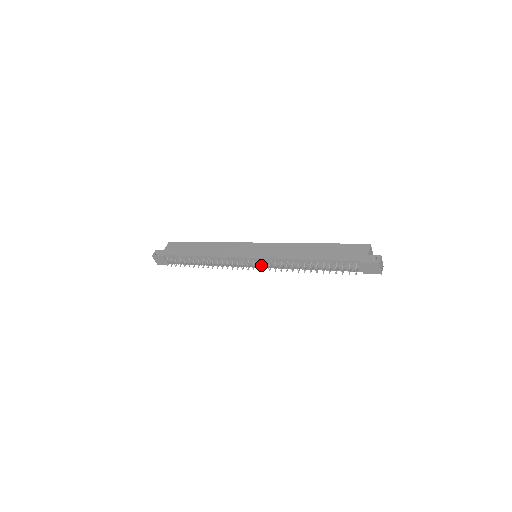
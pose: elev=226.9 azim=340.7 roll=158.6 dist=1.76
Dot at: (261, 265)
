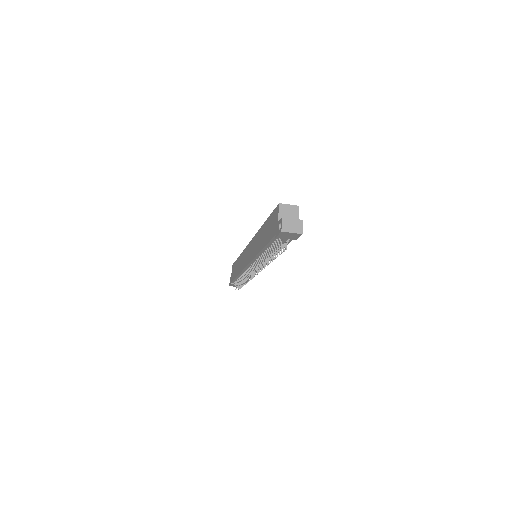
Dot at: occluded
